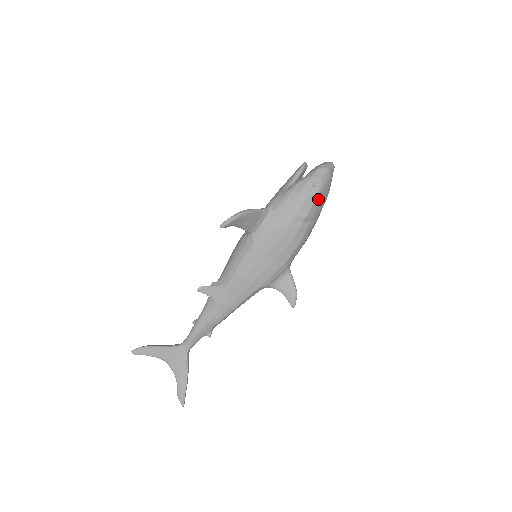
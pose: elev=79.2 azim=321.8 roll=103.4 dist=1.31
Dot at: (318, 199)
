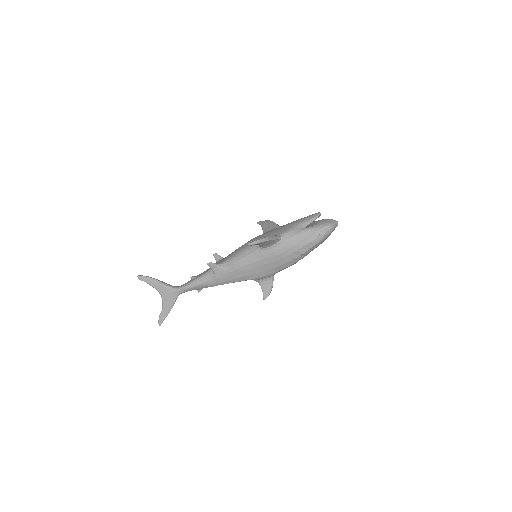
Dot at: (317, 245)
